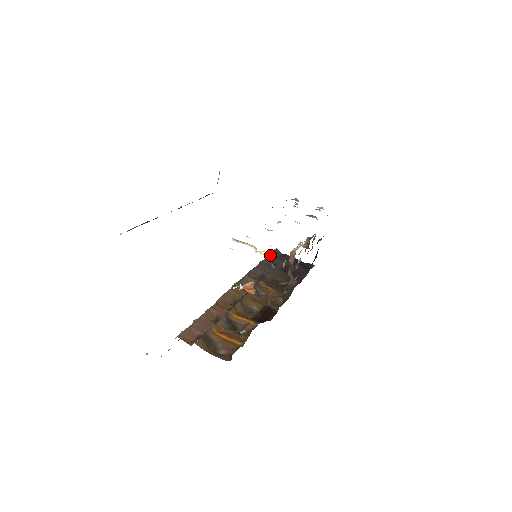
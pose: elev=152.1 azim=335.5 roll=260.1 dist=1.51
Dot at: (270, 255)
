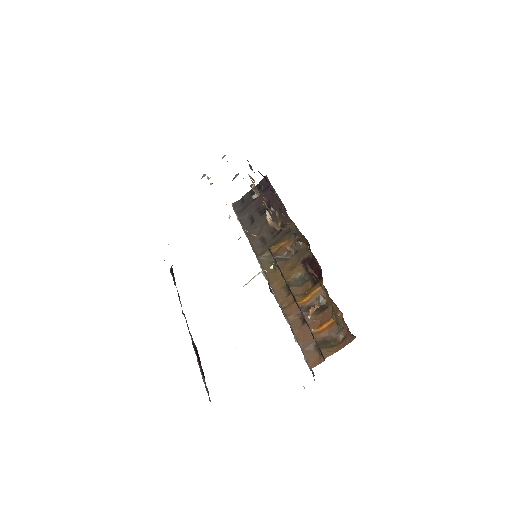
Dot at: (239, 216)
